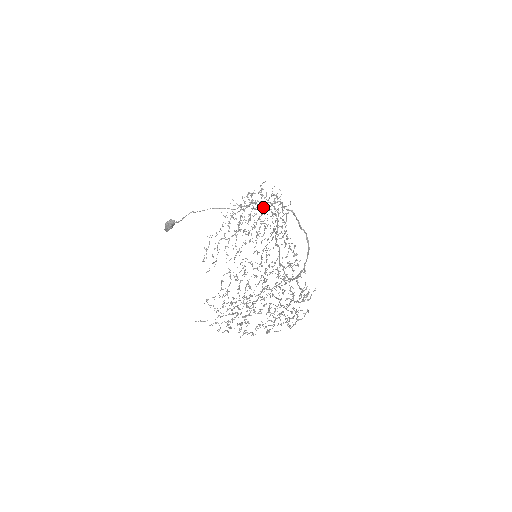
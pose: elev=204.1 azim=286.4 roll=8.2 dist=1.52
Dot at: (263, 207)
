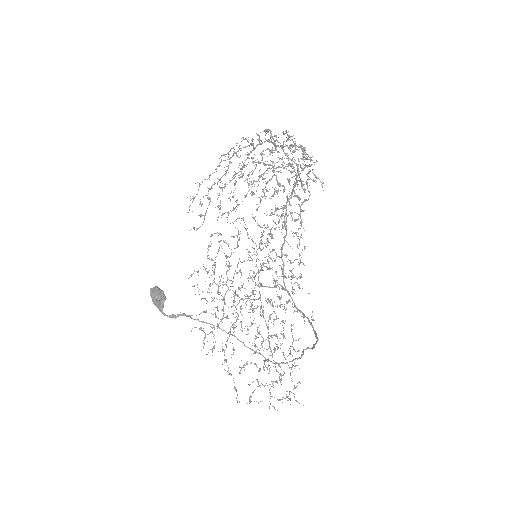
Dot at: occluded
